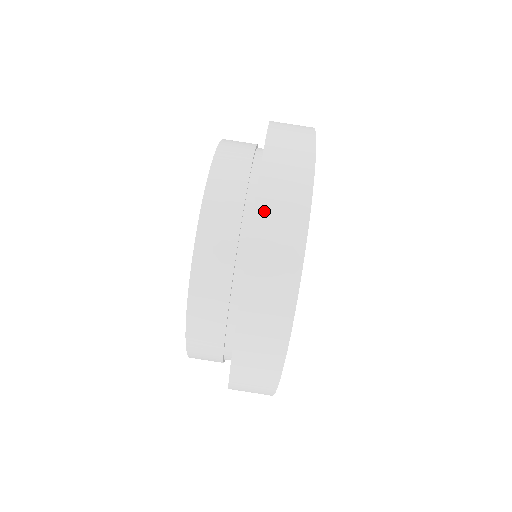
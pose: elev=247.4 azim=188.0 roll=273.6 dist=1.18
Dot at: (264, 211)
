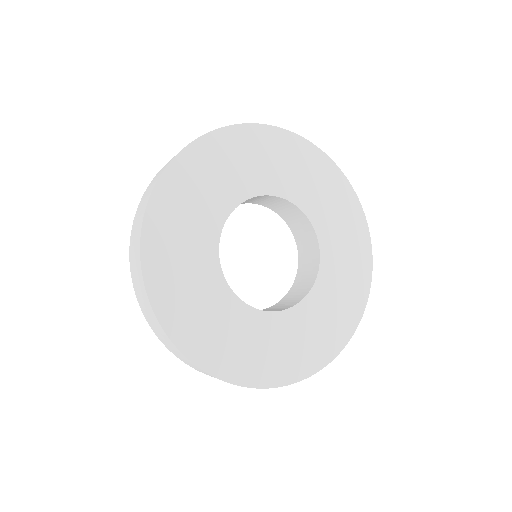
Dot at: (143, 197)
